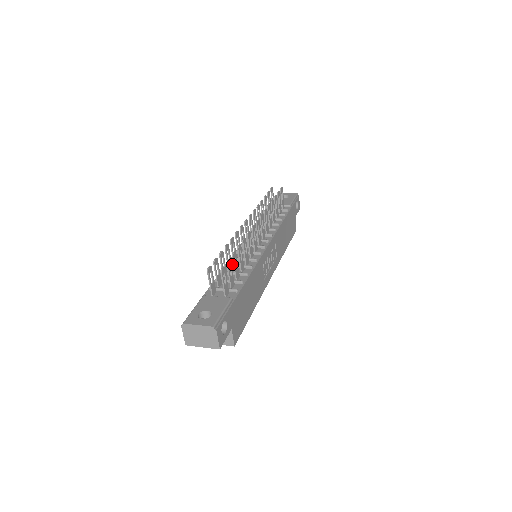
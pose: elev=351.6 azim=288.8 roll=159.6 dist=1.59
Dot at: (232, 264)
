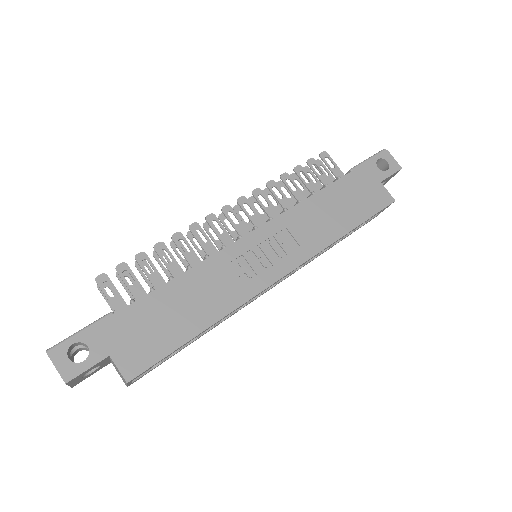
Dot at: occluded
